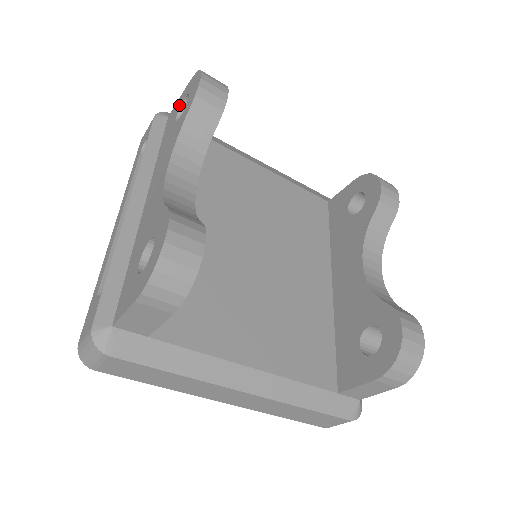
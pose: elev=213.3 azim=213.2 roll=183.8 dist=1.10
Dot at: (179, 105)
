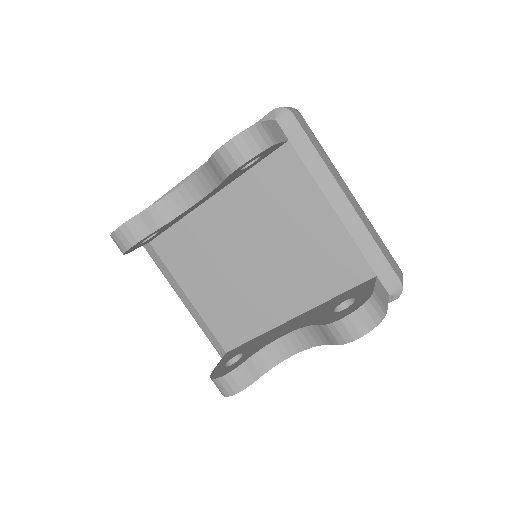
Dot at: occluded
